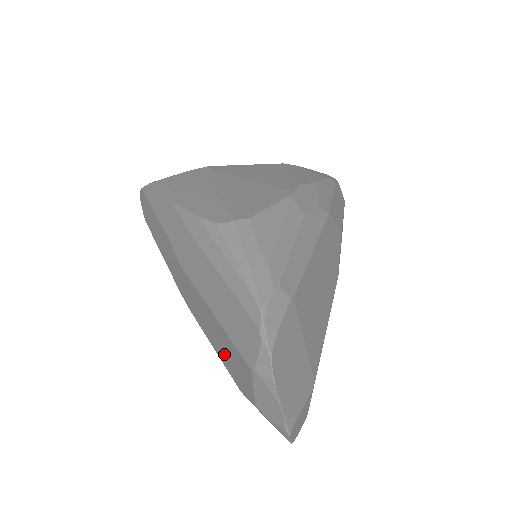
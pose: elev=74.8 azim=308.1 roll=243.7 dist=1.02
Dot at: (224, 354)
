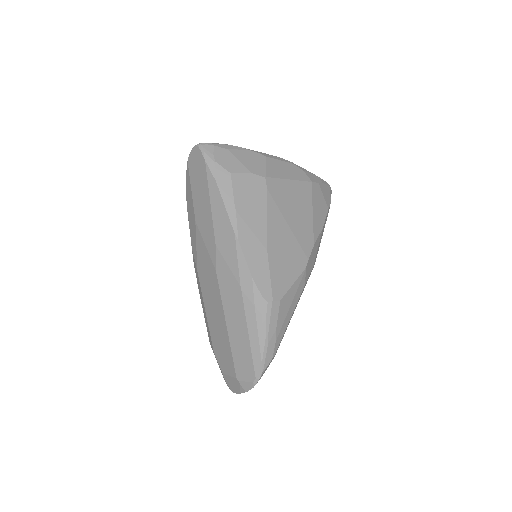
Dot at: (216, 335)
